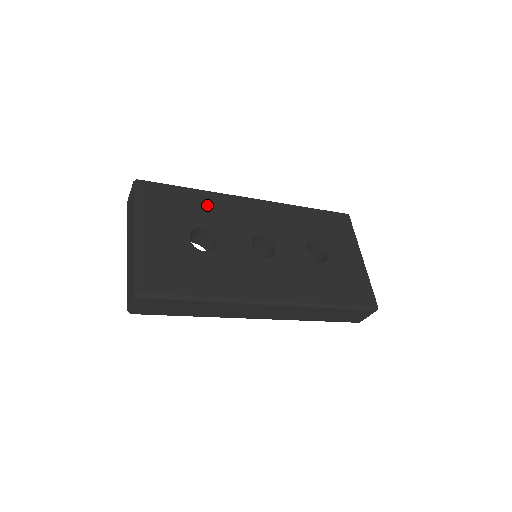
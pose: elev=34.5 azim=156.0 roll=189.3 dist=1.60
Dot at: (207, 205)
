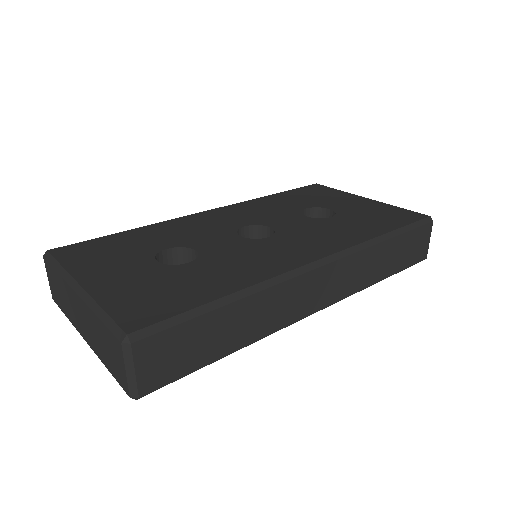
Dot at: (156, 233)
